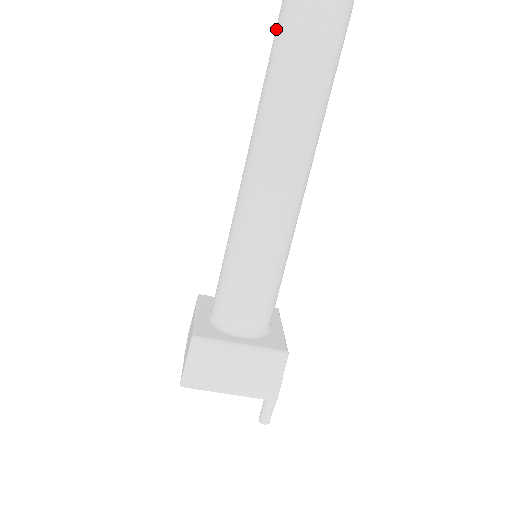
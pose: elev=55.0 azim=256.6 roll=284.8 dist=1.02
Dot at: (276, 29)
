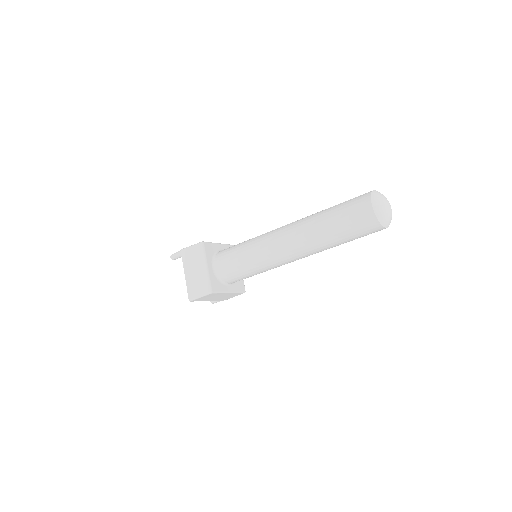
Dot at: (351, 216)
